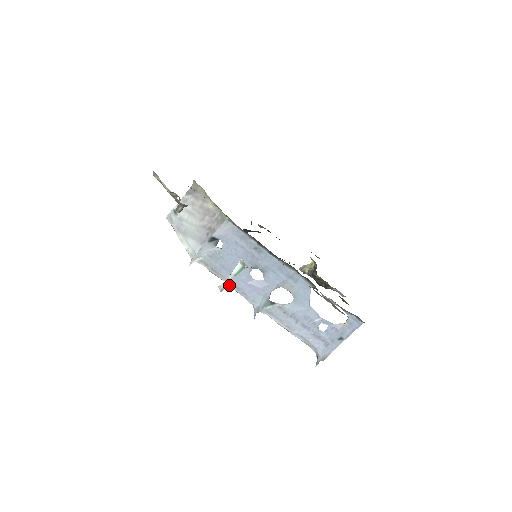
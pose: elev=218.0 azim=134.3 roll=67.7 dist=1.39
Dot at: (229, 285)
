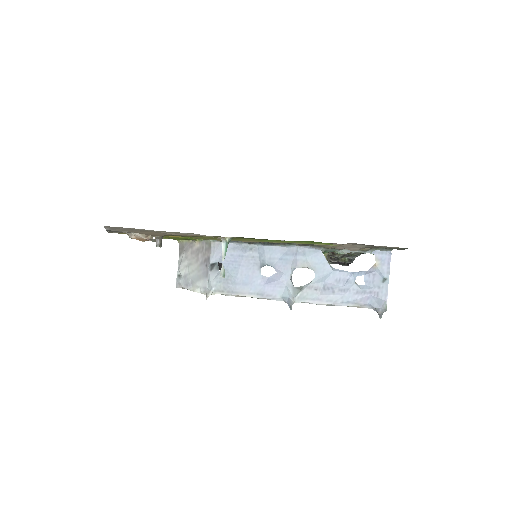
Dot at: (252, 297)
